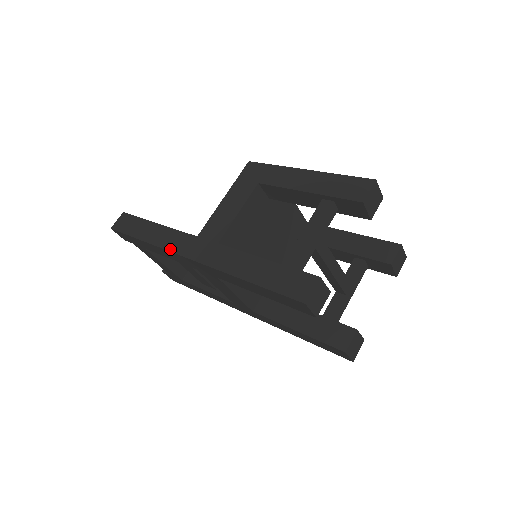
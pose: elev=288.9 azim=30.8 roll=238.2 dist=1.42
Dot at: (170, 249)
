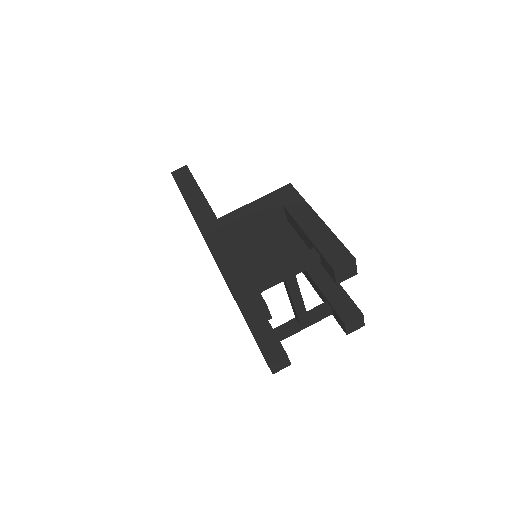
Dot at: (195, 216)
